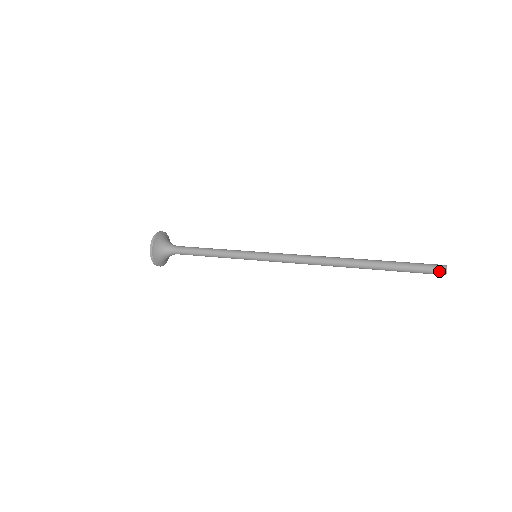
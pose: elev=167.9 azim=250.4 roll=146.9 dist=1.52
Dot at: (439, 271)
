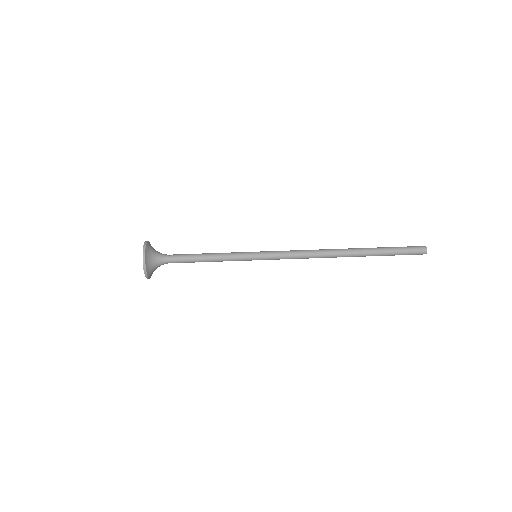
Dot at: (421, 253)
